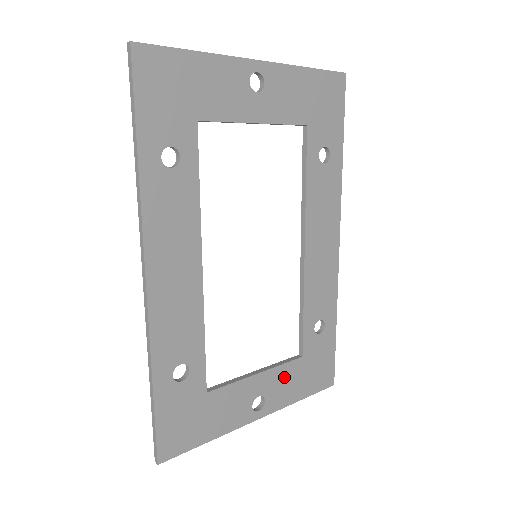
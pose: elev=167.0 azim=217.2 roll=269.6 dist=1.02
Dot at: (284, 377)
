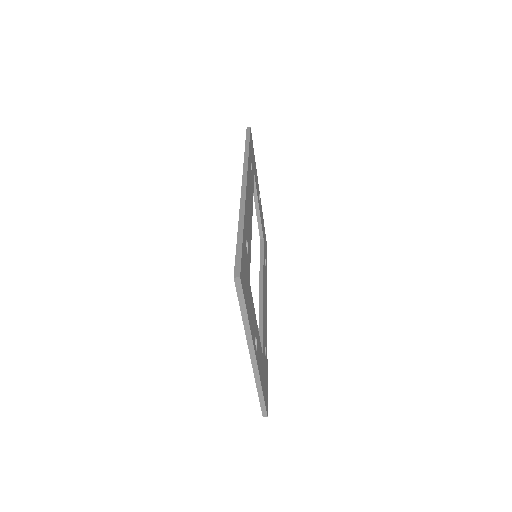
Dot at: (260, 351)
